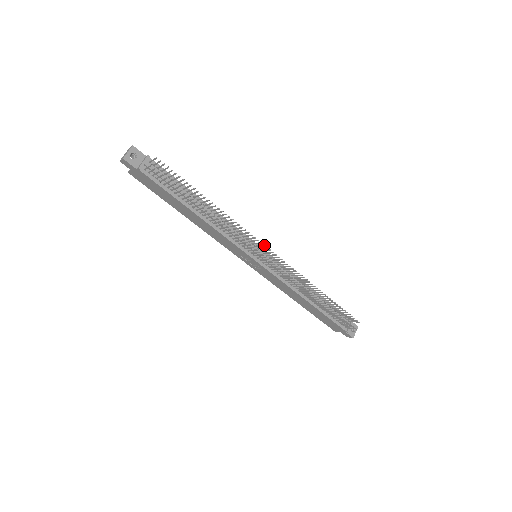
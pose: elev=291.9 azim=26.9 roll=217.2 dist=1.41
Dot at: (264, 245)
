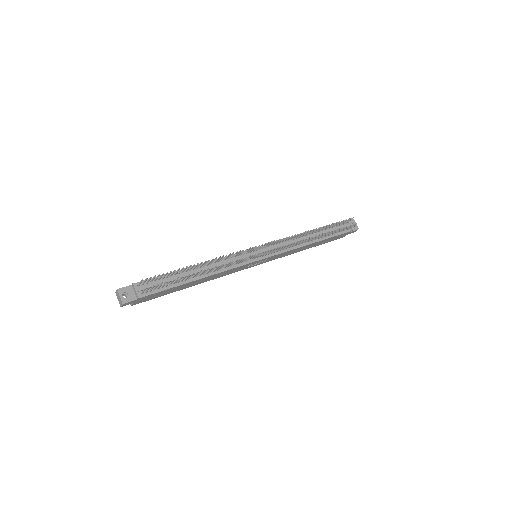
Dot at: (256, 246)
